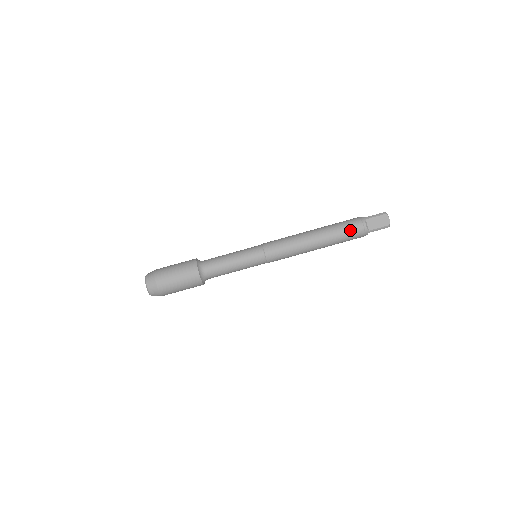
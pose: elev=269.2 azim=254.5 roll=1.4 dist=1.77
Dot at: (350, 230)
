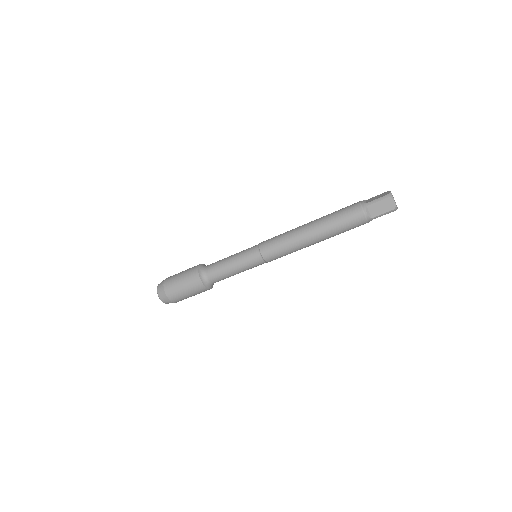
Dot at: (349, 221)
